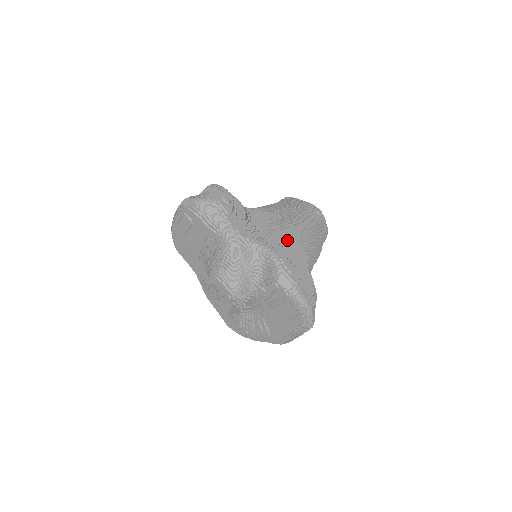
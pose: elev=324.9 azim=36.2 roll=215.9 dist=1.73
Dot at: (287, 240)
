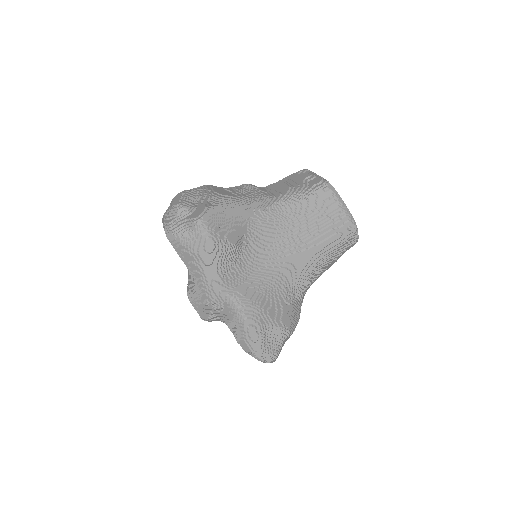
Dot at: (283, 273)
